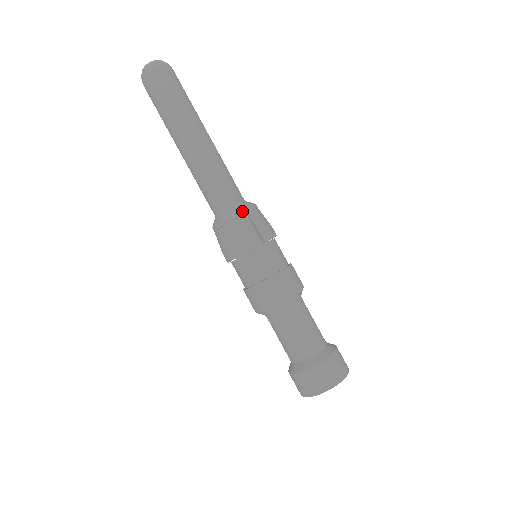
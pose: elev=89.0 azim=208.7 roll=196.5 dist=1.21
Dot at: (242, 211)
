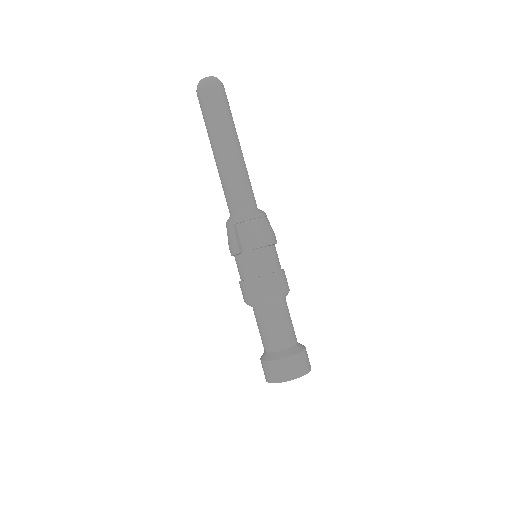
Dot at: (239, 220)
